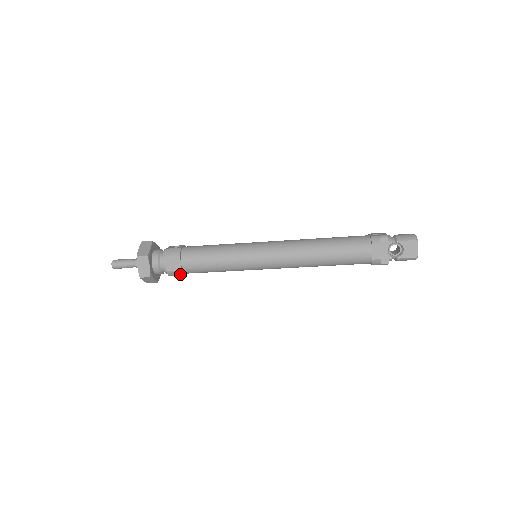
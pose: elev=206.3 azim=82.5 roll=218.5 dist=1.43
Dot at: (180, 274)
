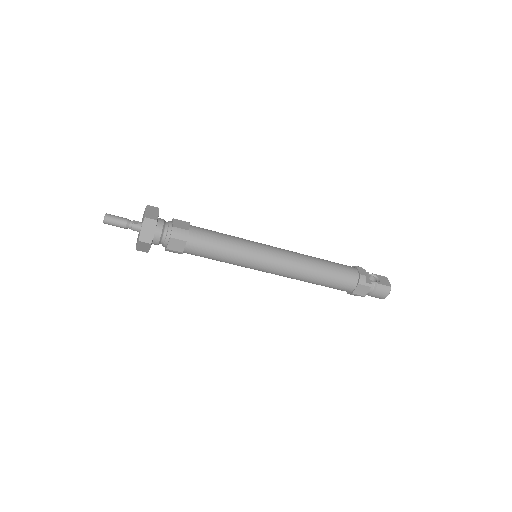
Dot at: (184, 236)
